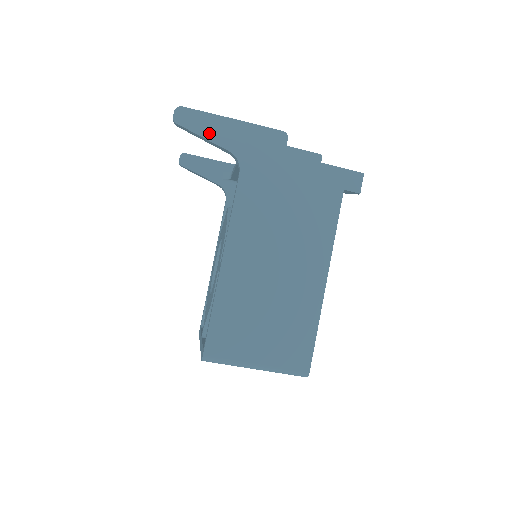
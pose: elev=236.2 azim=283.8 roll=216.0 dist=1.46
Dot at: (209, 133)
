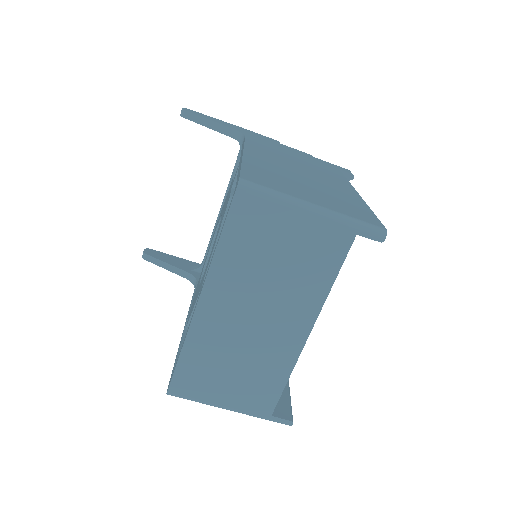
Dot at: (214, 120)
